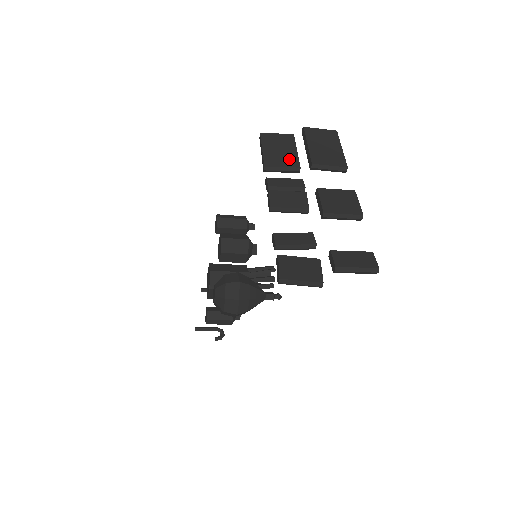
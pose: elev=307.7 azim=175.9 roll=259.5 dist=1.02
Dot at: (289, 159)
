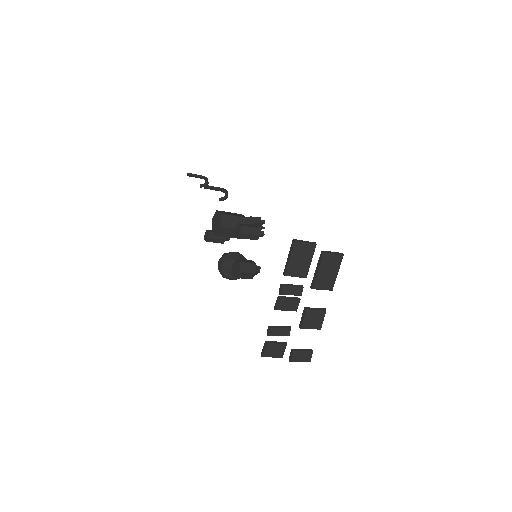
Dot at: (303, 270)
